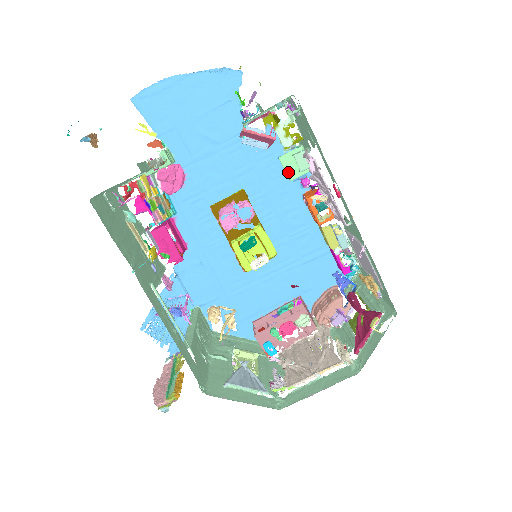
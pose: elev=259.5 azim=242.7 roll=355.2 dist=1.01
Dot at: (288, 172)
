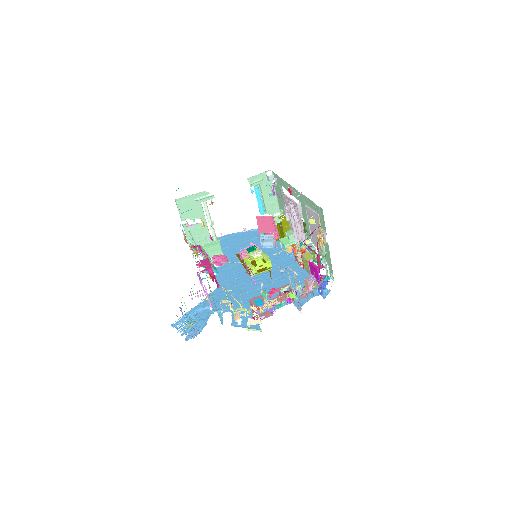
Dot at: (284, 243)
